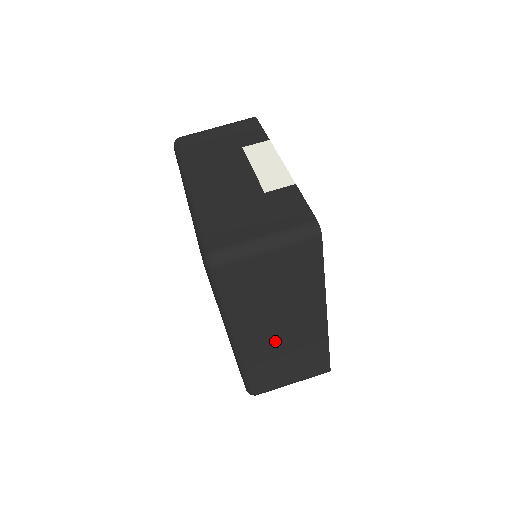
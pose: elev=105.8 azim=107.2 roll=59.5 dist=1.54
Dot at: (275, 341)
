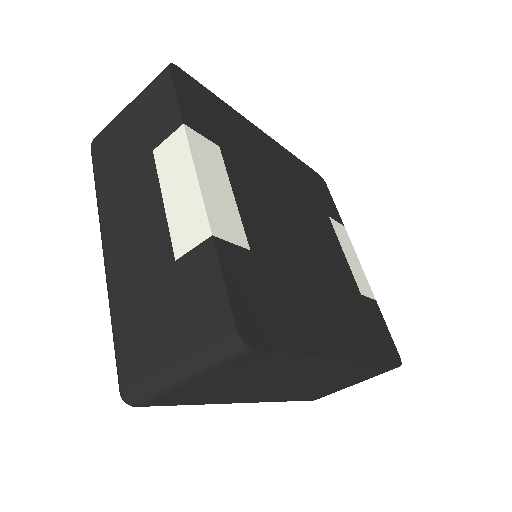
Dot at: (294, 387)
